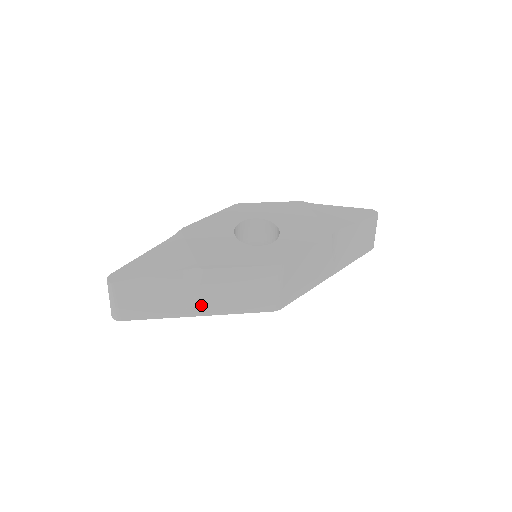
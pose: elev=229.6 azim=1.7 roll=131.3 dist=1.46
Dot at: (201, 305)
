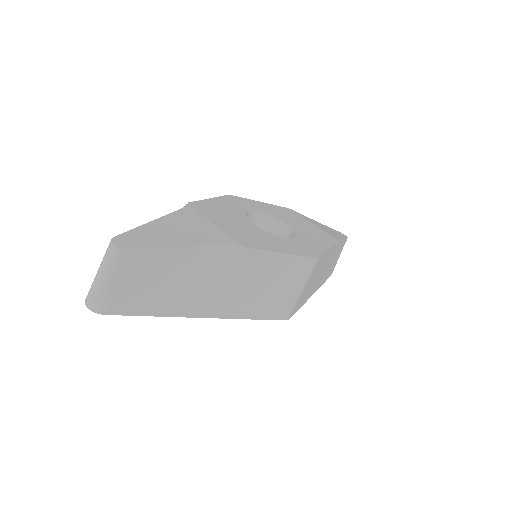
Dot at: (217, 301)
